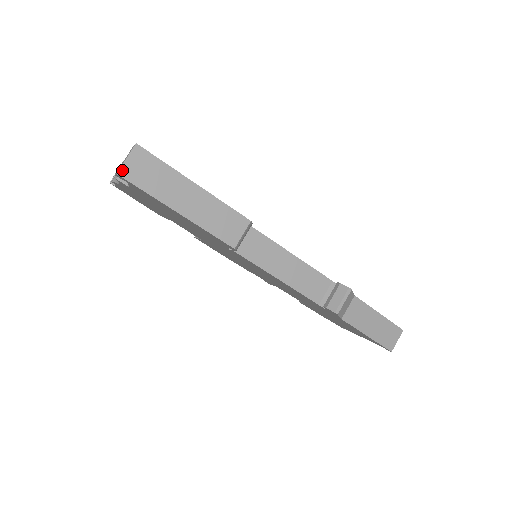
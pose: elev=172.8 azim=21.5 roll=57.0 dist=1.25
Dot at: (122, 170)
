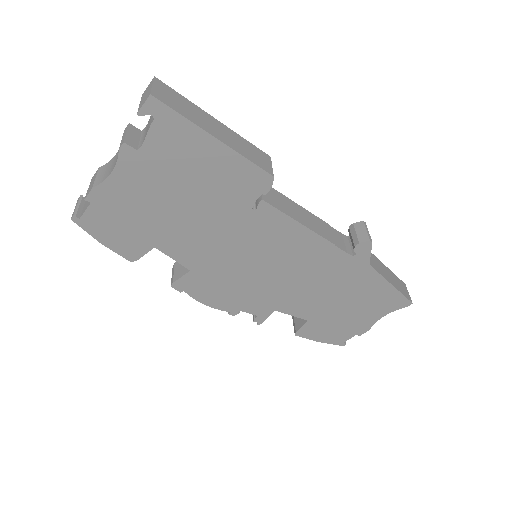
Dot at: (153, 93)
